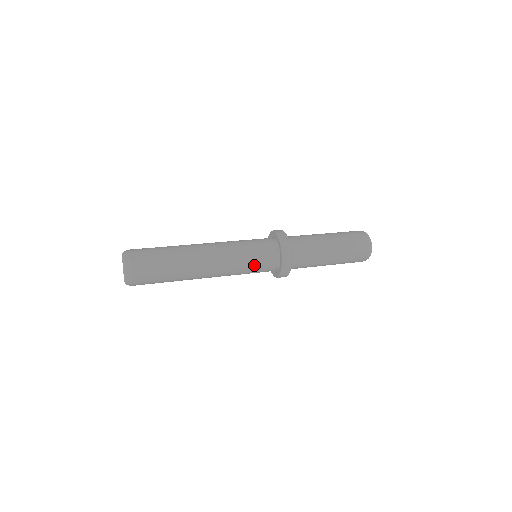
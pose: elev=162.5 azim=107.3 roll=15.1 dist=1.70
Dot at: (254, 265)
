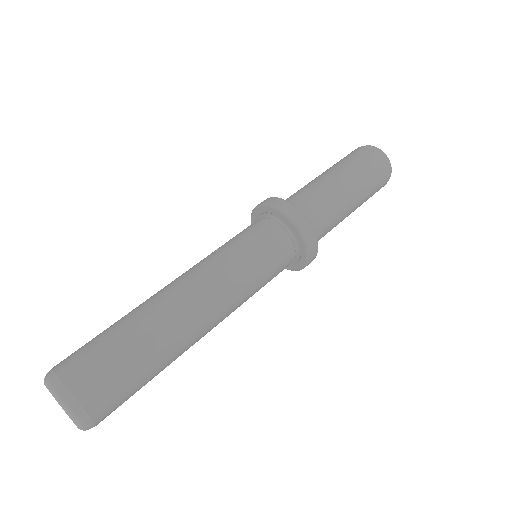
Dot at: (264, 263)
